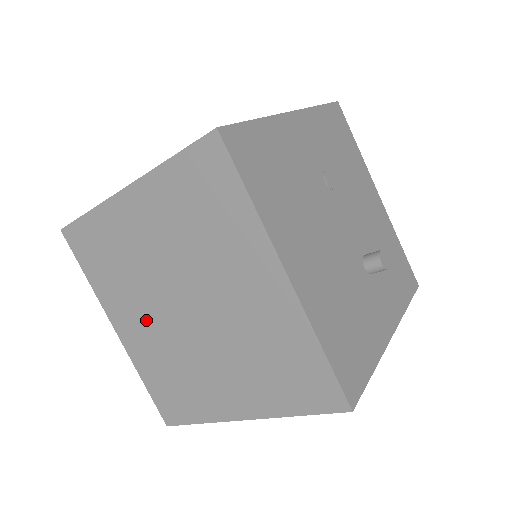
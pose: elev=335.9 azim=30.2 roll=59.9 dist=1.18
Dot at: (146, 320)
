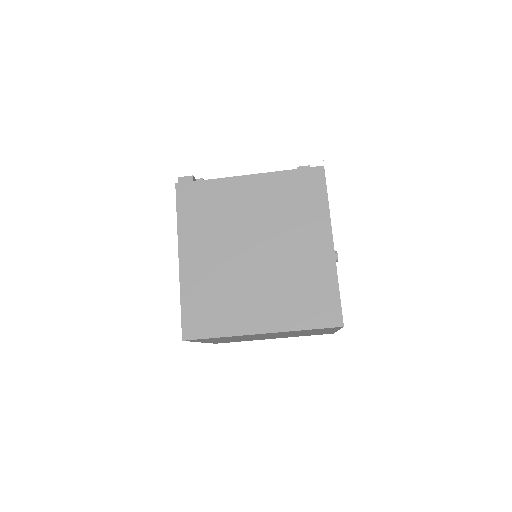
Dot at: occluded
